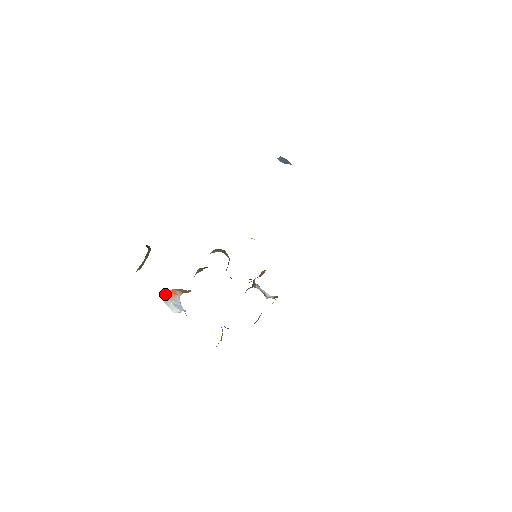
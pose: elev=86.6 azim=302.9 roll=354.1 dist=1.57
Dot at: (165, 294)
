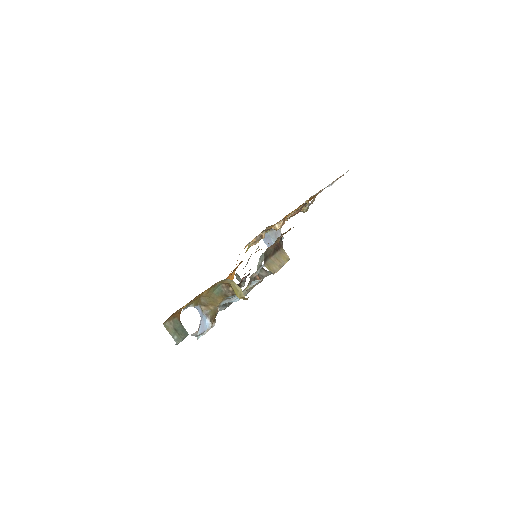
Dot at: occluded
